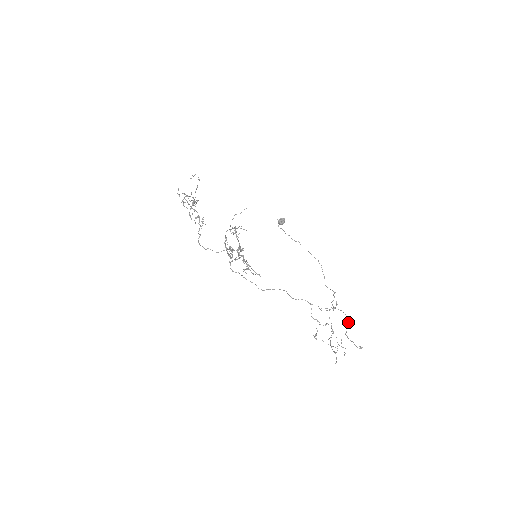
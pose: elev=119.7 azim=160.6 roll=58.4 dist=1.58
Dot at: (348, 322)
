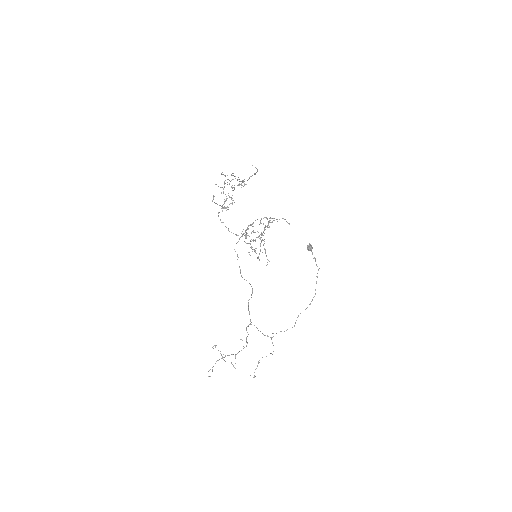
Dot at: (272, 354)
